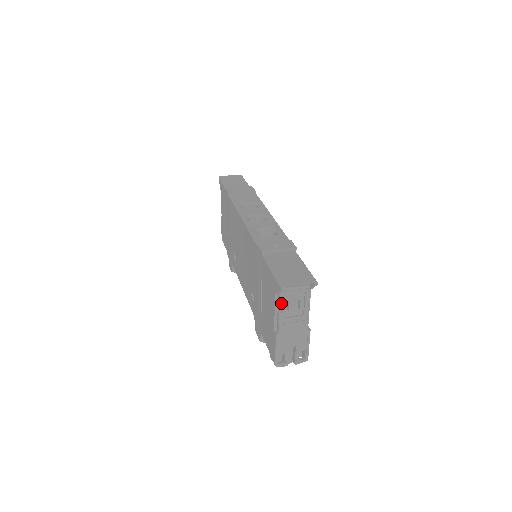
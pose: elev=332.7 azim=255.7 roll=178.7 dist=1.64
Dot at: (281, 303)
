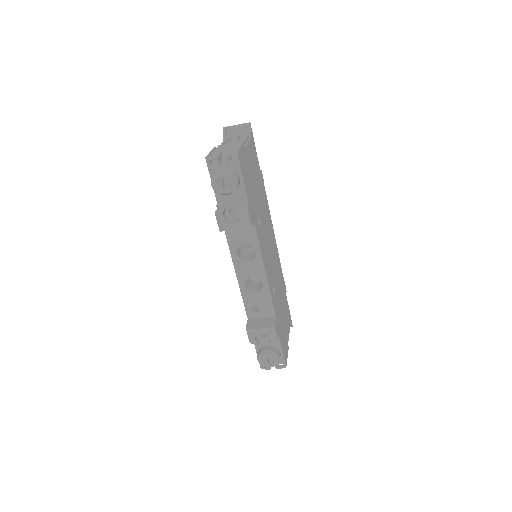
Dot at: occluded
